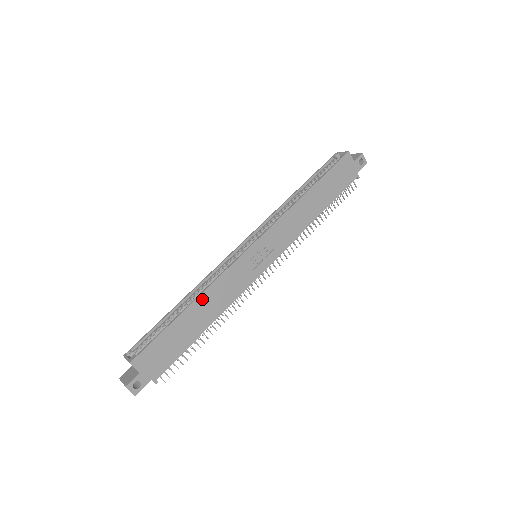
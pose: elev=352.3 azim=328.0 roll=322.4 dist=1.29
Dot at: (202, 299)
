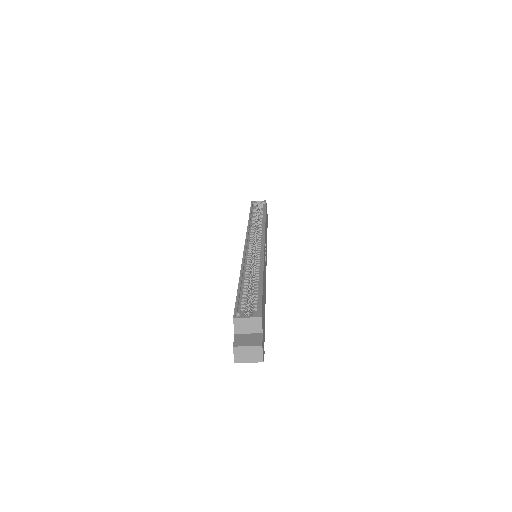
Dot at: occluded
